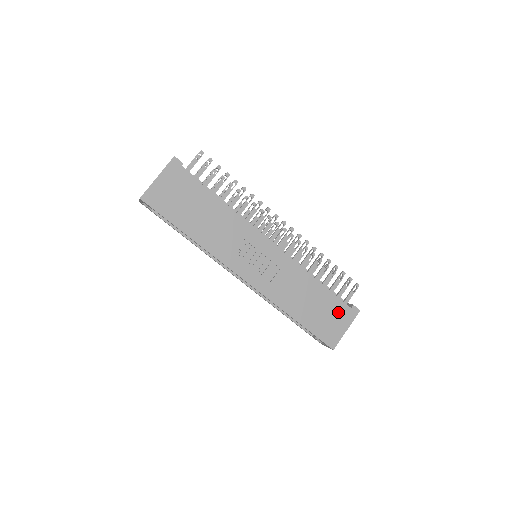
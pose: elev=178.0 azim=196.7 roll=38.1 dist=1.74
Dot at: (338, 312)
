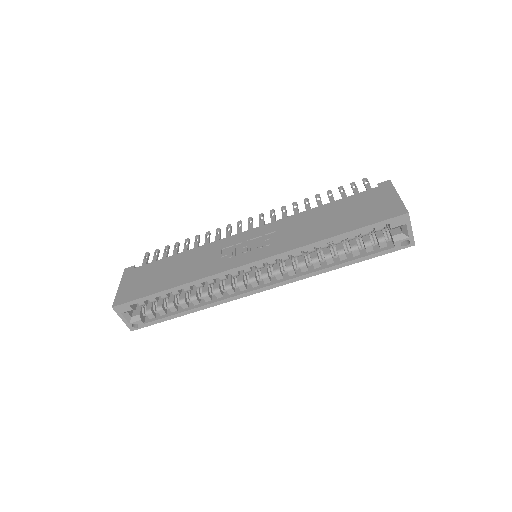
Dot at: (370, 198)
